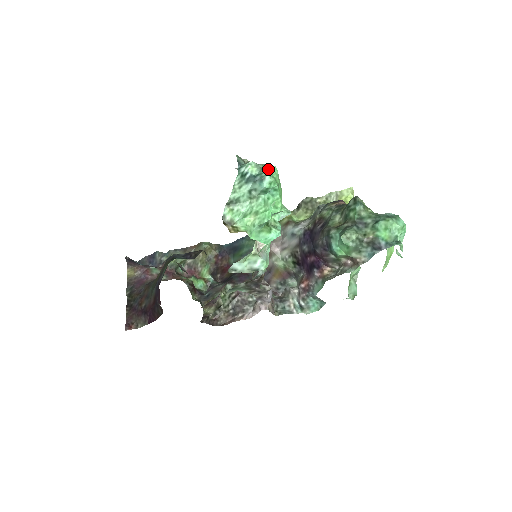
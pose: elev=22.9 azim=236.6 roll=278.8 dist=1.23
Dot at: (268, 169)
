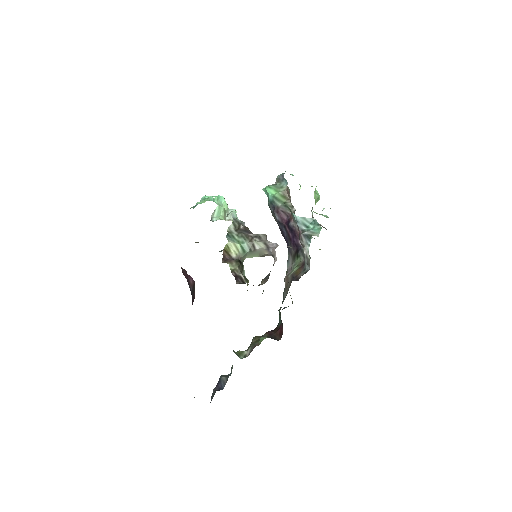
Dot at: occluded
